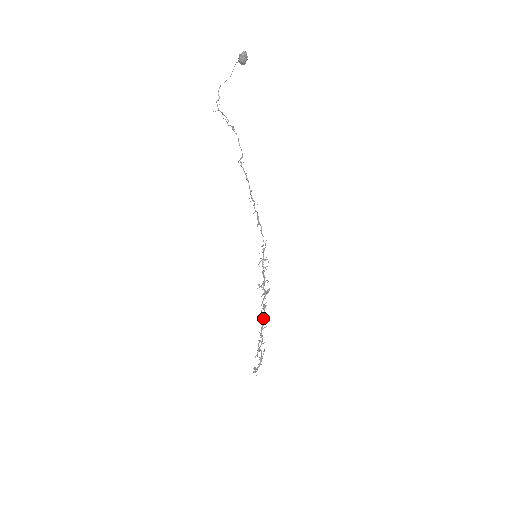
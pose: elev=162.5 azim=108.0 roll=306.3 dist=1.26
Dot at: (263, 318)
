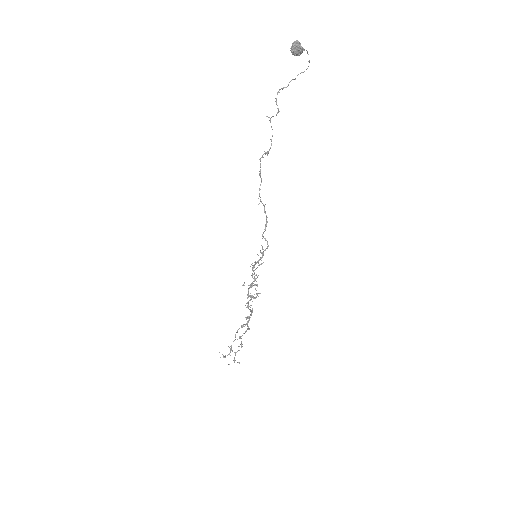
Dot at: (249, 319)
